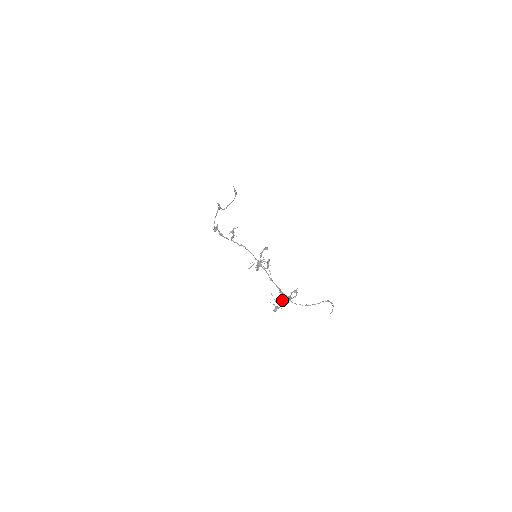
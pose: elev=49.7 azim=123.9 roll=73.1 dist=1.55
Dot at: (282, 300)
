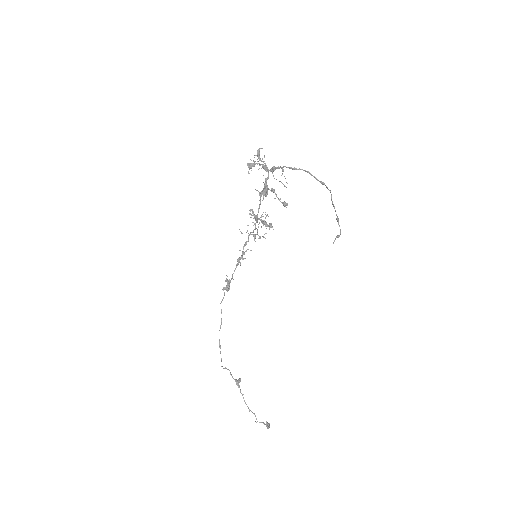
Dot at: (263, 196)
